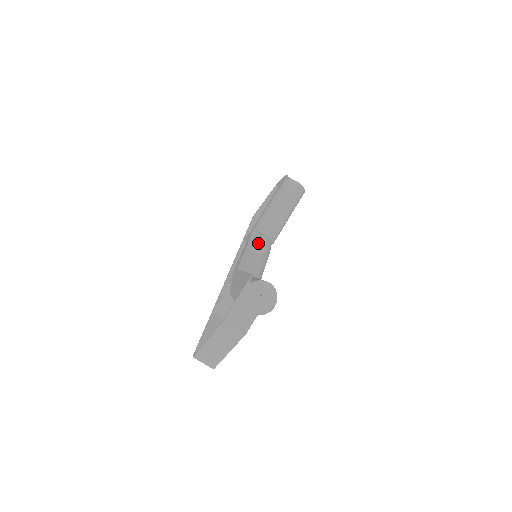
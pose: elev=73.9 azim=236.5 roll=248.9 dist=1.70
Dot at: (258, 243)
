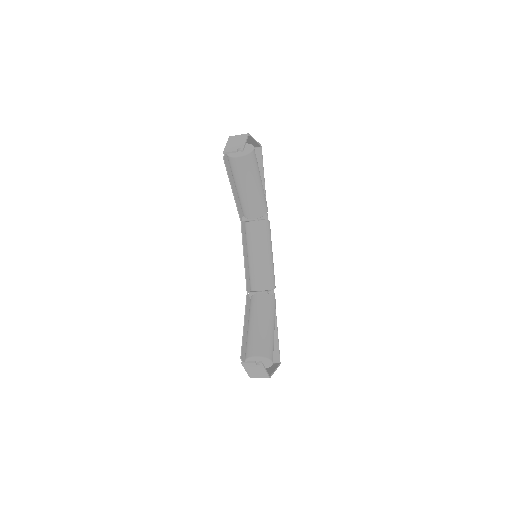
Dot at: (251, 239)
